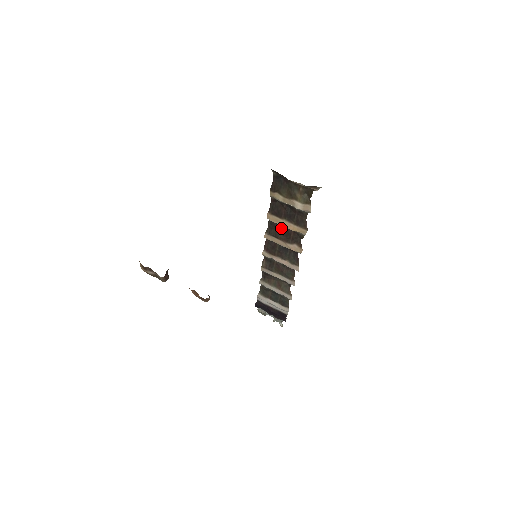
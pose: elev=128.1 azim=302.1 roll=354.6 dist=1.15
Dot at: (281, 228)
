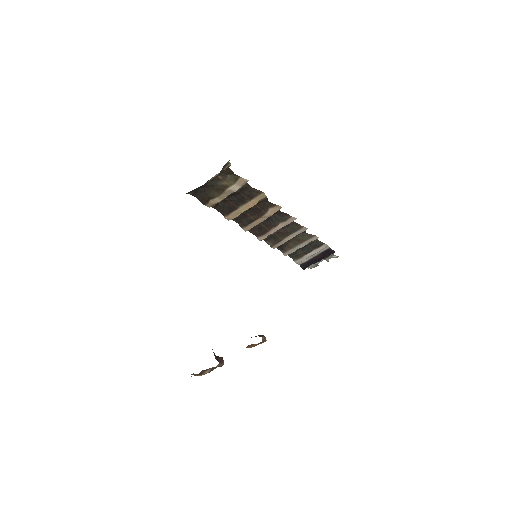
Dot at: (246, 213)
